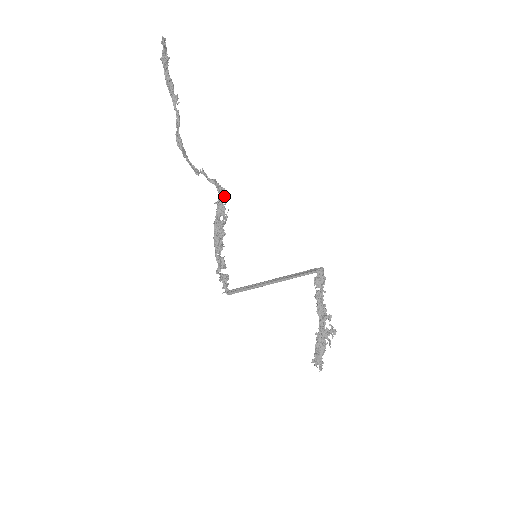
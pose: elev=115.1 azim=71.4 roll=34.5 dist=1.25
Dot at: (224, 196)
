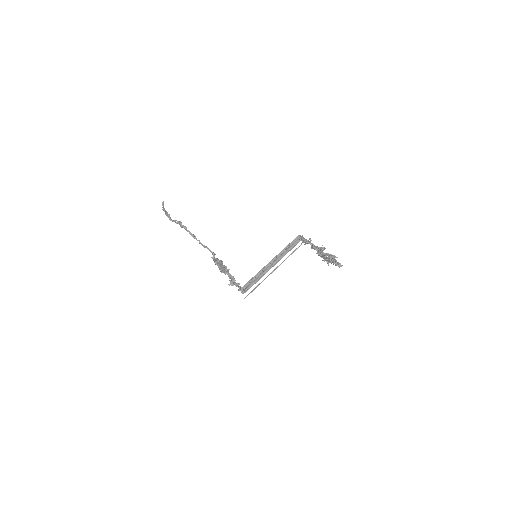
Dot at: (216, 258)
